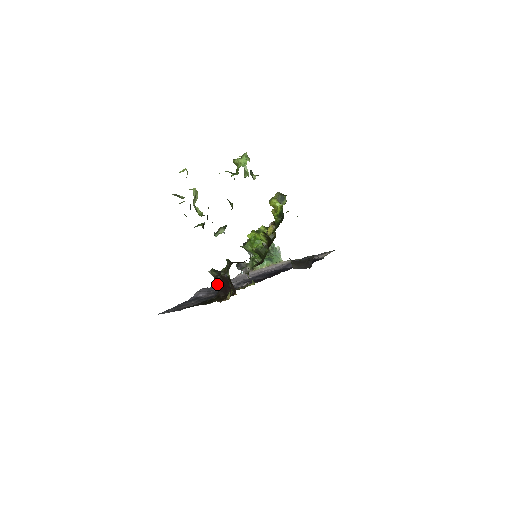
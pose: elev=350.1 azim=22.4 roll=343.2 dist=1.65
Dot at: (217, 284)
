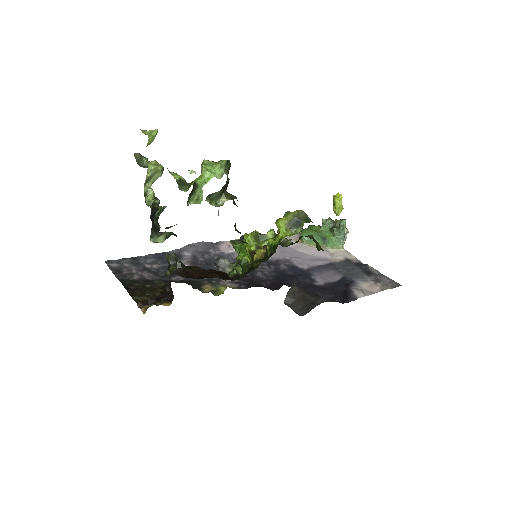
Dot at: occluded
